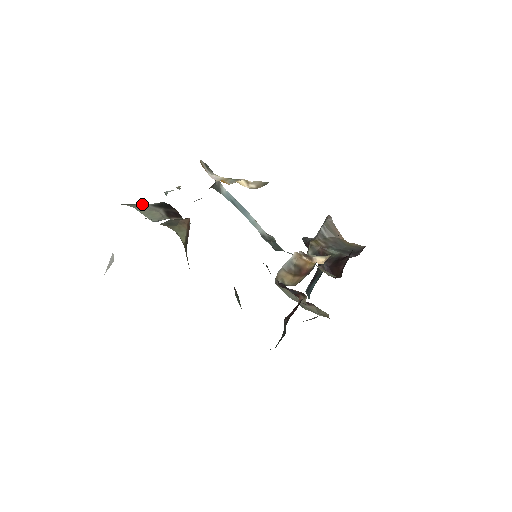
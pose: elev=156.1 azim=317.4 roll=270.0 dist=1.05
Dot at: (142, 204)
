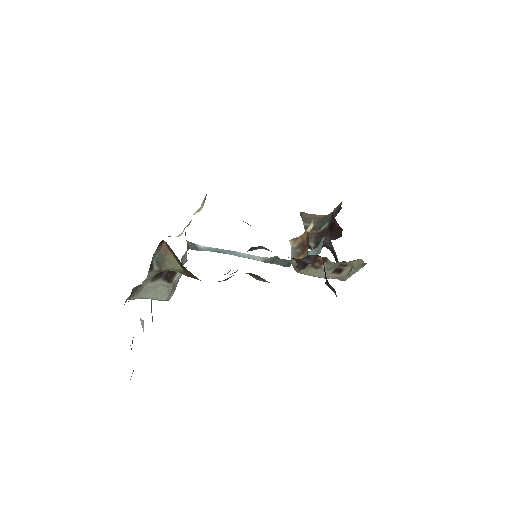
Dot at: (144, 288)
